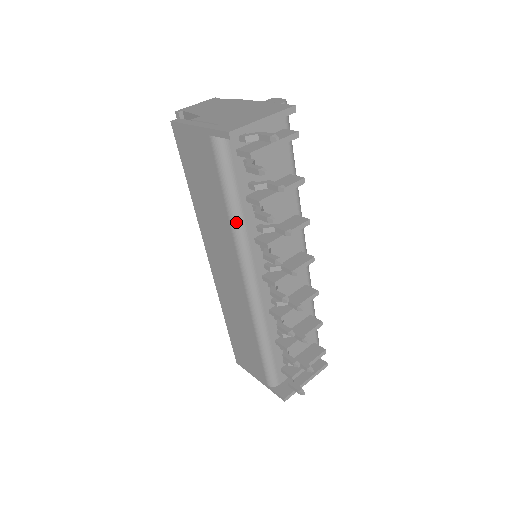
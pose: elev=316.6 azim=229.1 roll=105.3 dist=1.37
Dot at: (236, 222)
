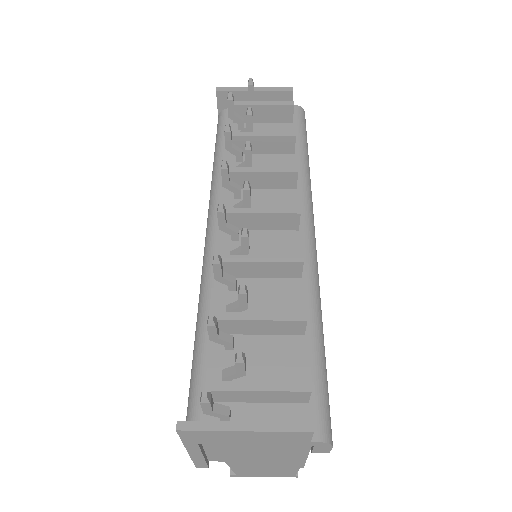
Dot at: (215, 169)
